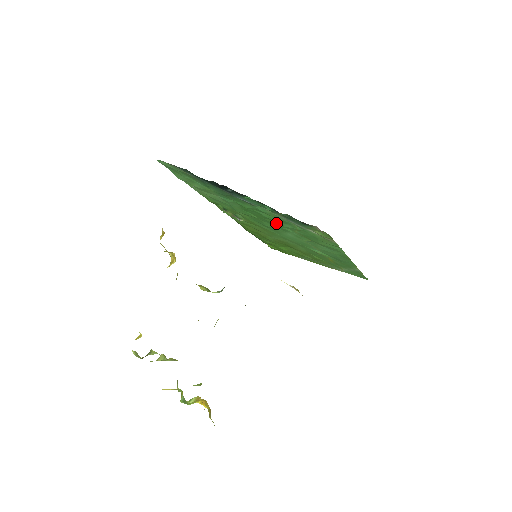
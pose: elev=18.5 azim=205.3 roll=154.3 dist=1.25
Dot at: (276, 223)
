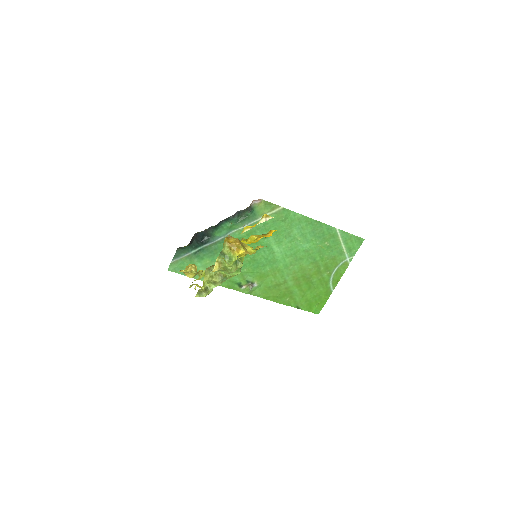
Dot at: (256, 243)
